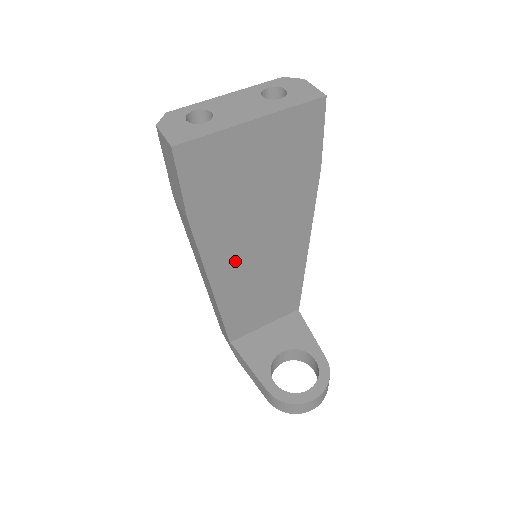
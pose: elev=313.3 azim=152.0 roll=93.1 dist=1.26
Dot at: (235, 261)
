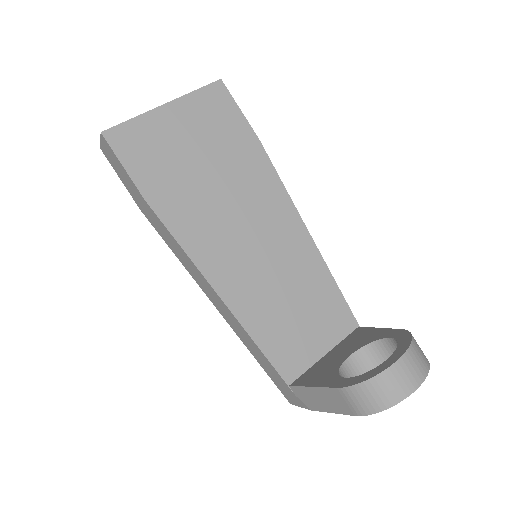
Dot at: (225, 251)
